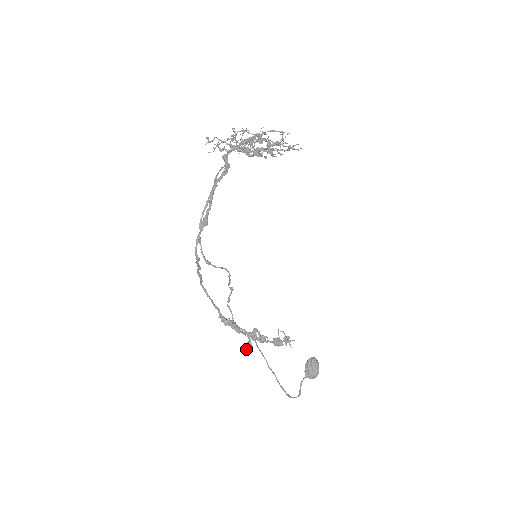
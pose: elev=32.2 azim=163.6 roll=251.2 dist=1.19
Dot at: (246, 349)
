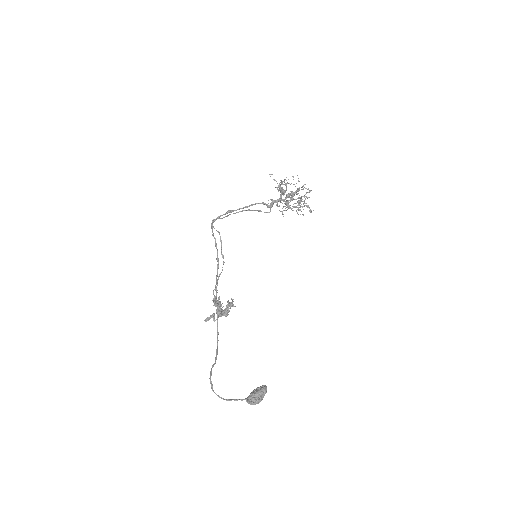
Dot at: (209, 318)
